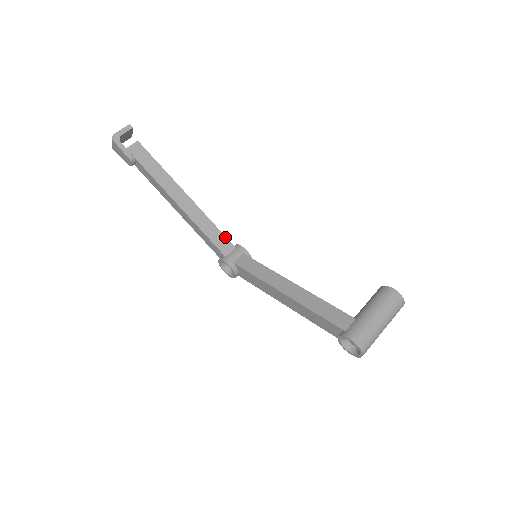
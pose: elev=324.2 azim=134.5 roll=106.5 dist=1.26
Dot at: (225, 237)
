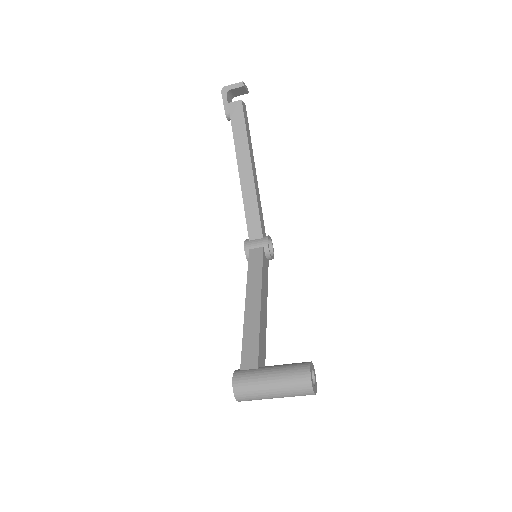
Dot at: (260, 223)
